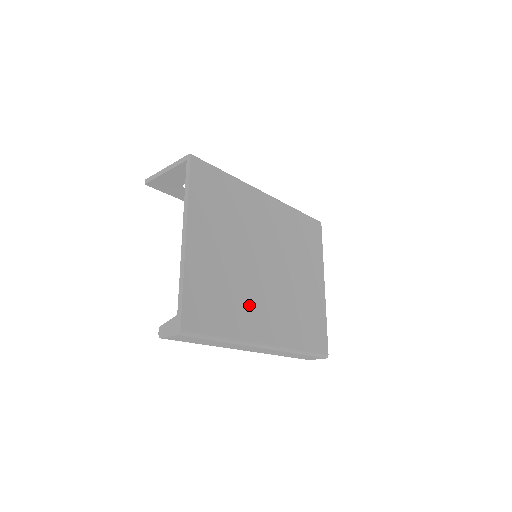
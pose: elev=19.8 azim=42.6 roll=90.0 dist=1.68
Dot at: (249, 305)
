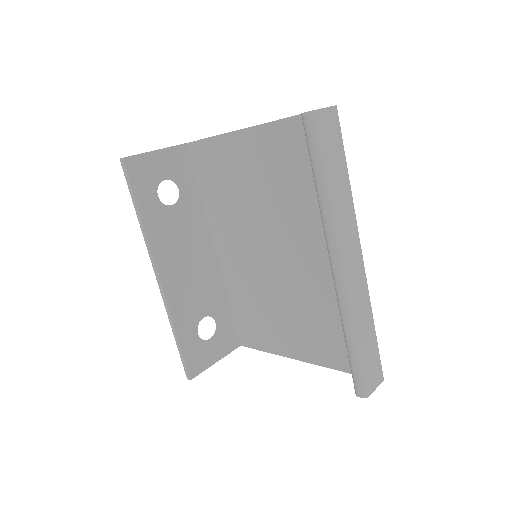
Dot at: occluded
